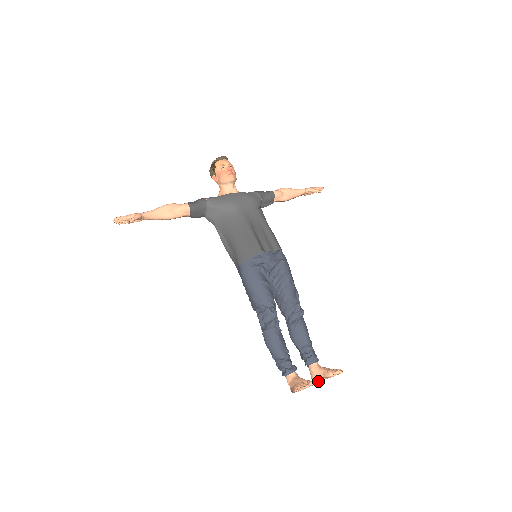
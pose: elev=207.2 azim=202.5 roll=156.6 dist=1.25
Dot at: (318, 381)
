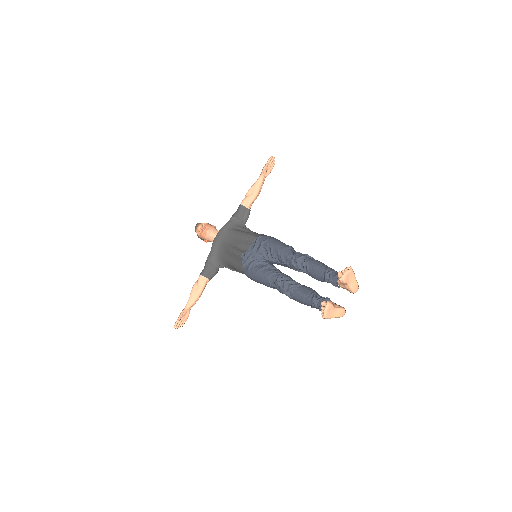
Dot at: (352, 290)
